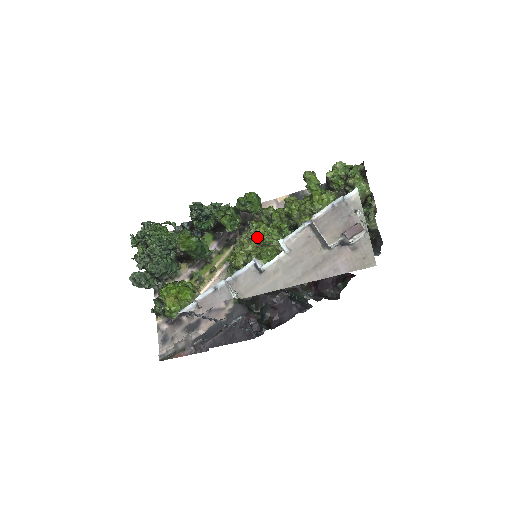
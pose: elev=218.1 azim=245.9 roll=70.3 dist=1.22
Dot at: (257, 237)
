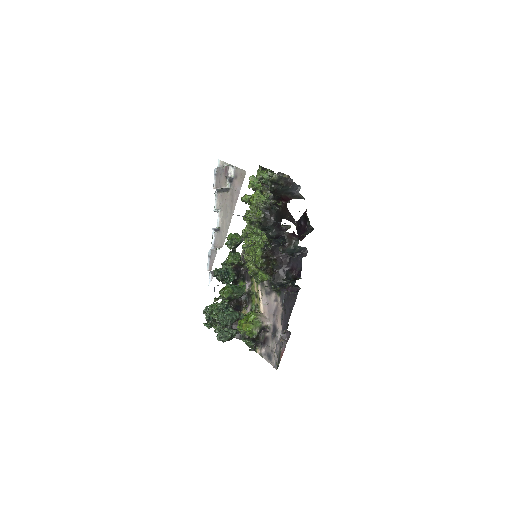
Dot at: (249, 249)
